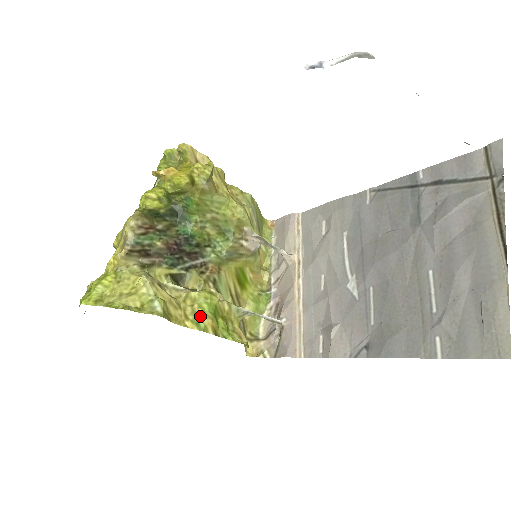
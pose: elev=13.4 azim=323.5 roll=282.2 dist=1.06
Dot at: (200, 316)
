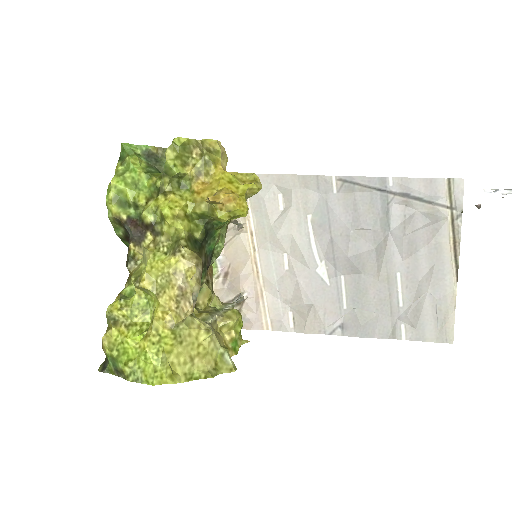
Dot at: (237, 341)
